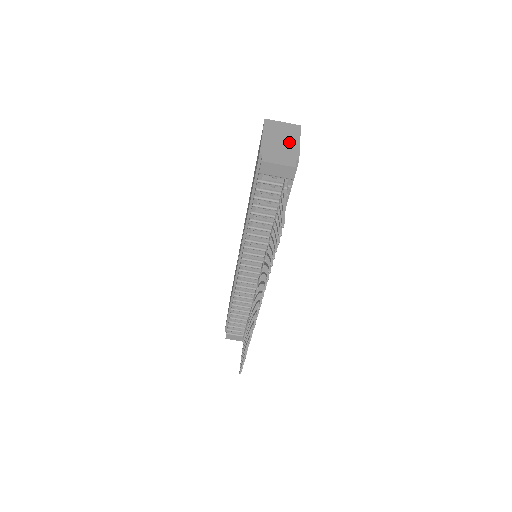
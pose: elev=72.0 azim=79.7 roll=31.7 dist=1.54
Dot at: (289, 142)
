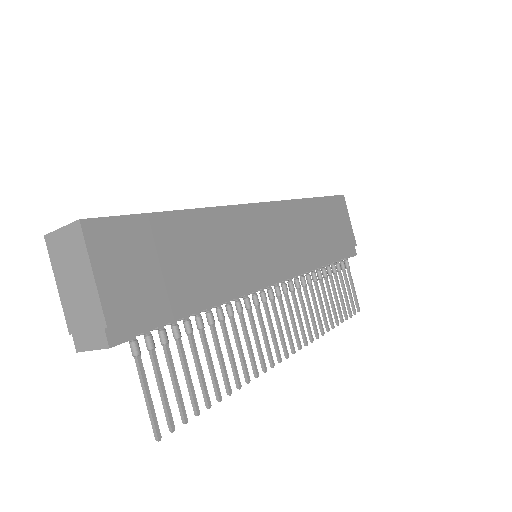
Dot at: (83, 283)
